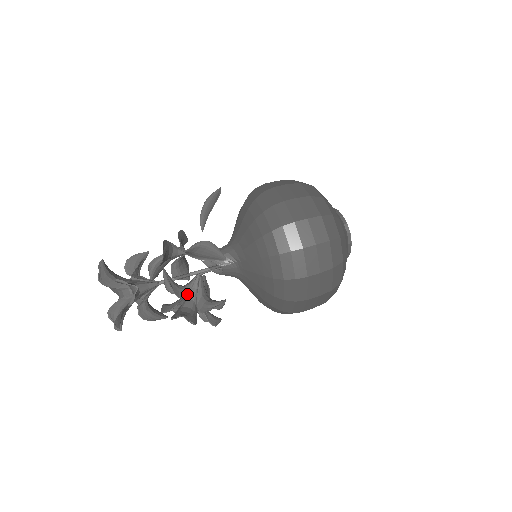
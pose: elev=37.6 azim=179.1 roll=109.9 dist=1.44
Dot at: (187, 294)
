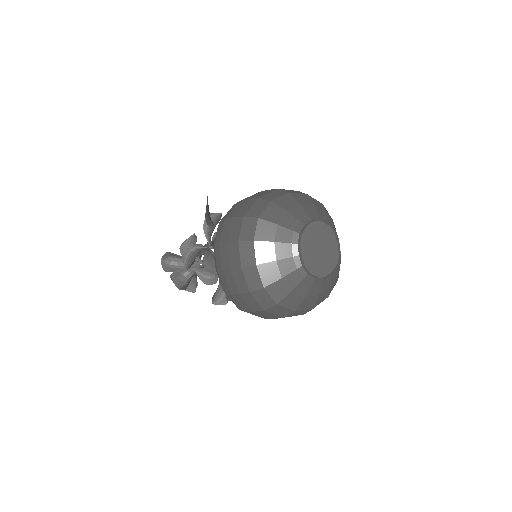
Dot at: occluded
